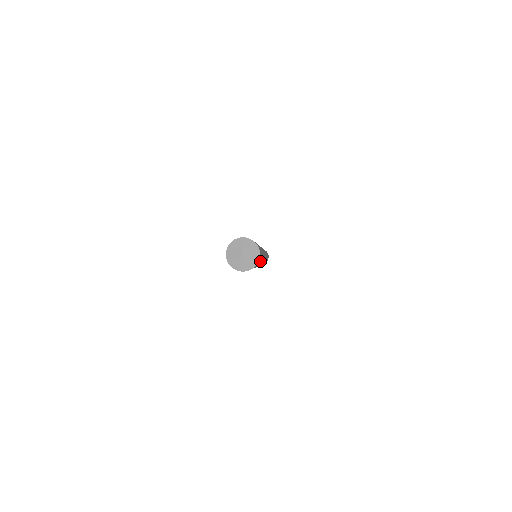
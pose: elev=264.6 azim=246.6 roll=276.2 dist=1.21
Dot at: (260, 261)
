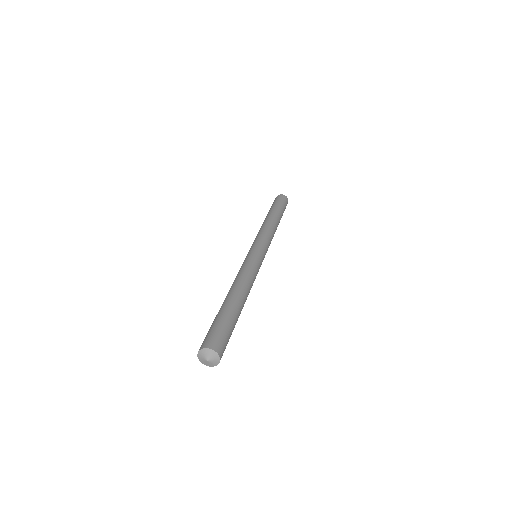
Dot at: (231, 328)
